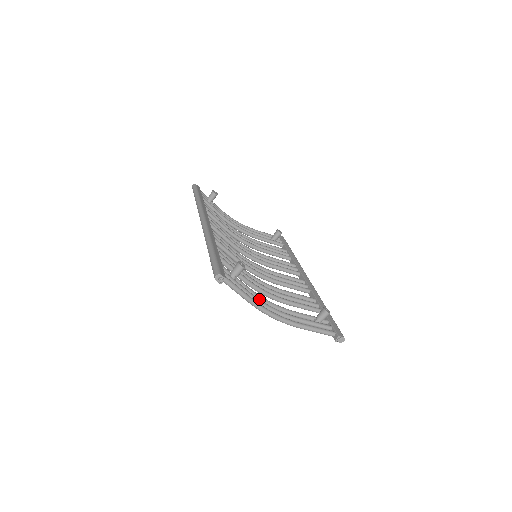
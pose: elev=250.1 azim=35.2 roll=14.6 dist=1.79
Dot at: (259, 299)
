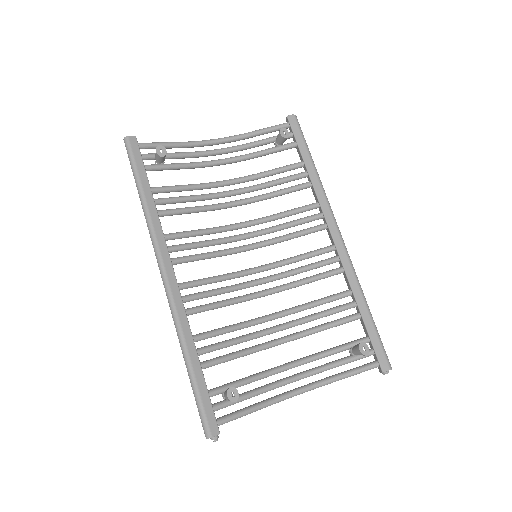
Dot at: (271, 386)
